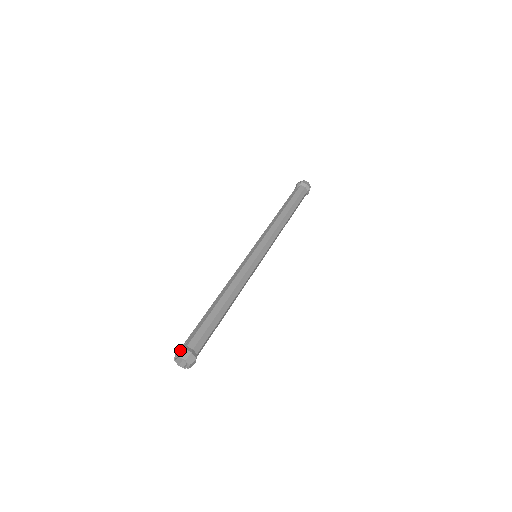
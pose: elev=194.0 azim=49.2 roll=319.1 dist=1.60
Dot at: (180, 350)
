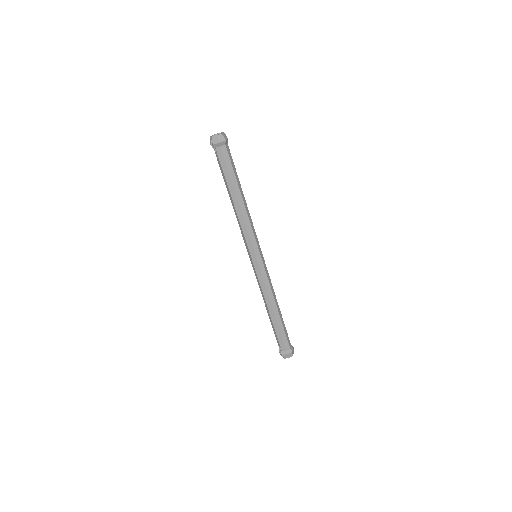
Dot at: (281, 353)
